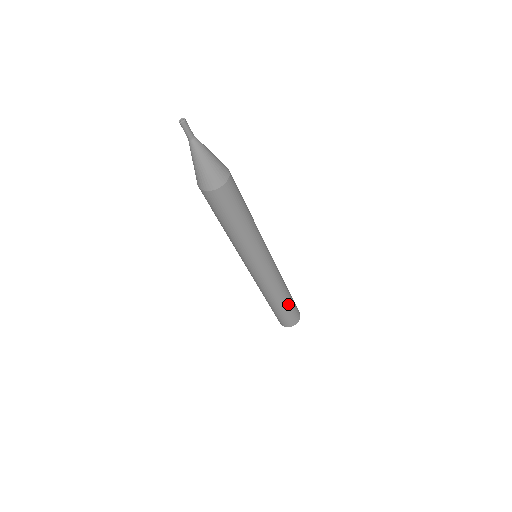
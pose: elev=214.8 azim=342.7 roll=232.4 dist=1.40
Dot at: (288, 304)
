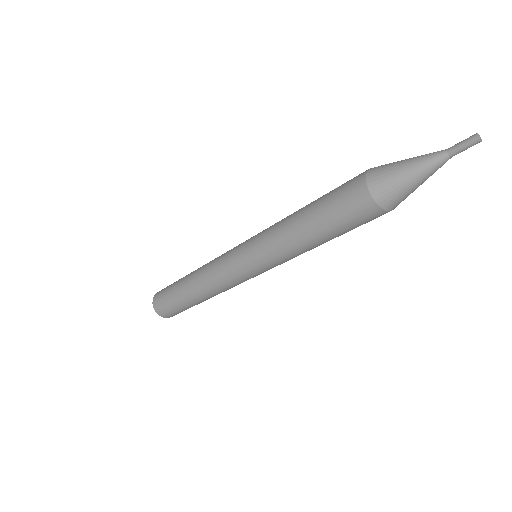
Dot at: (197, 304)
